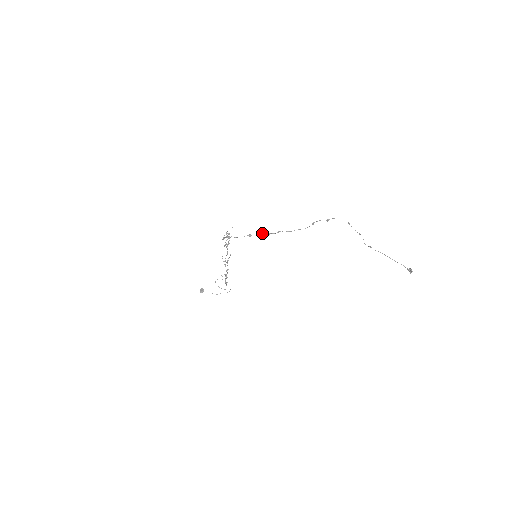
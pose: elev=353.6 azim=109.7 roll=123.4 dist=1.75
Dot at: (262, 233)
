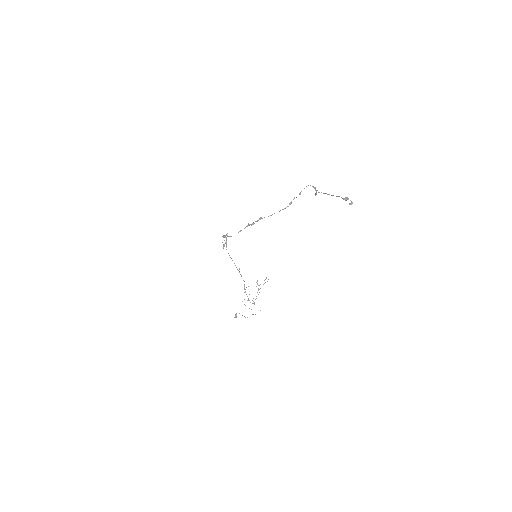
Dot at: (248, 225)
